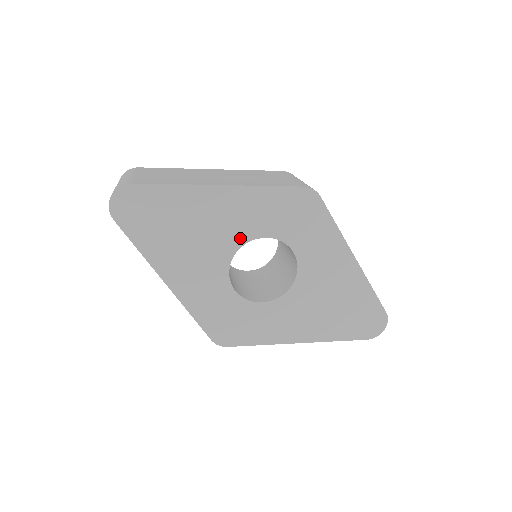
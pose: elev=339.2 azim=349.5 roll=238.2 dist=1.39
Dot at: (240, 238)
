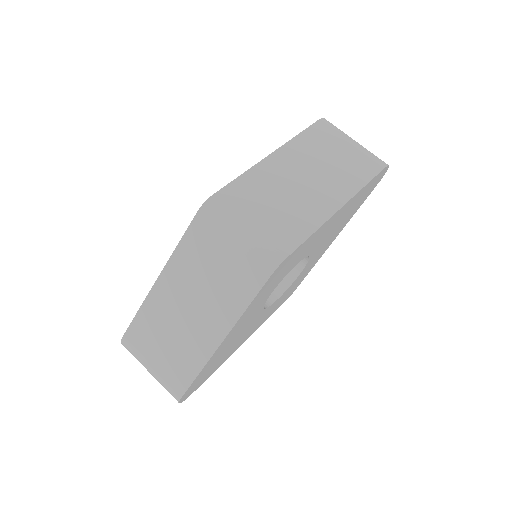
Dot at: (259, 310)
